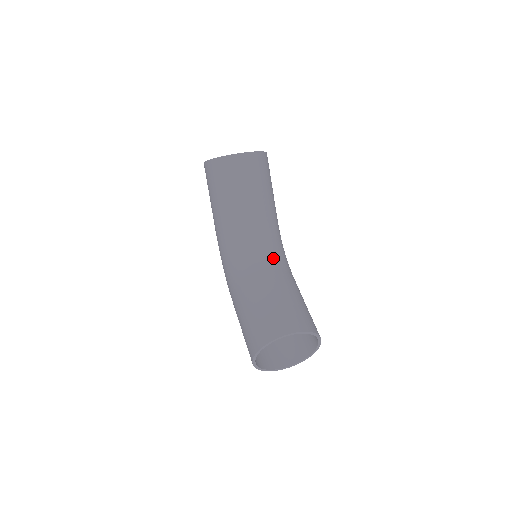
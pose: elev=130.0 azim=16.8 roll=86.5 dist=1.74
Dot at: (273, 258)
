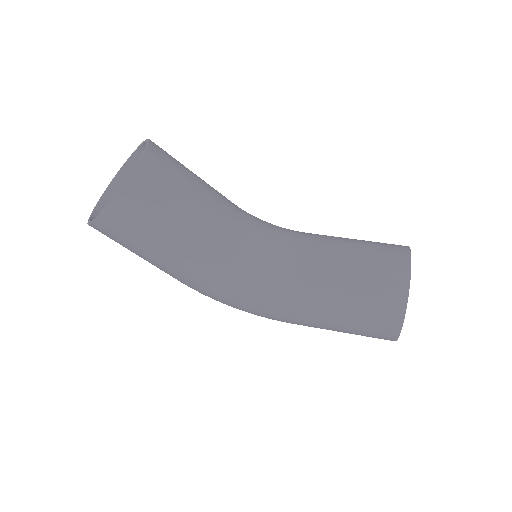
Dot at: (283, 235)
